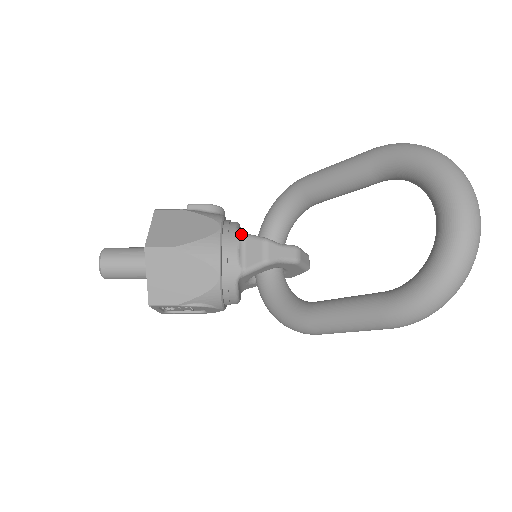
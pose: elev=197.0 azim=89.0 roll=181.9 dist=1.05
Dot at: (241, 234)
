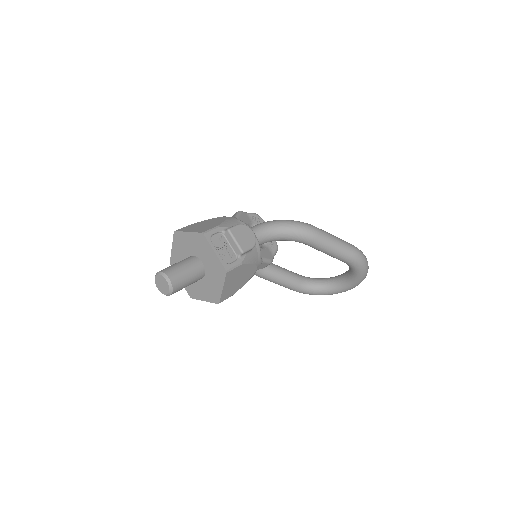
Dot at: occluded
